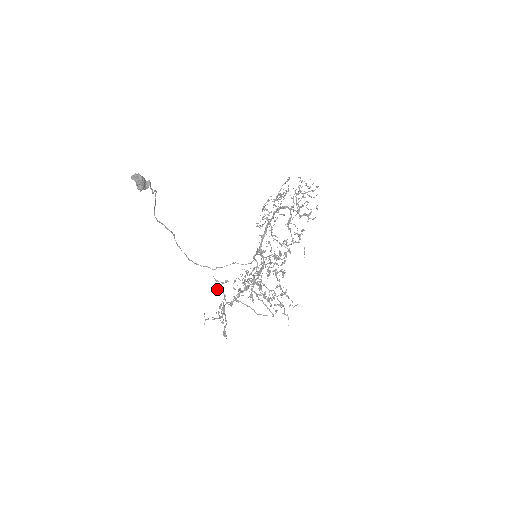
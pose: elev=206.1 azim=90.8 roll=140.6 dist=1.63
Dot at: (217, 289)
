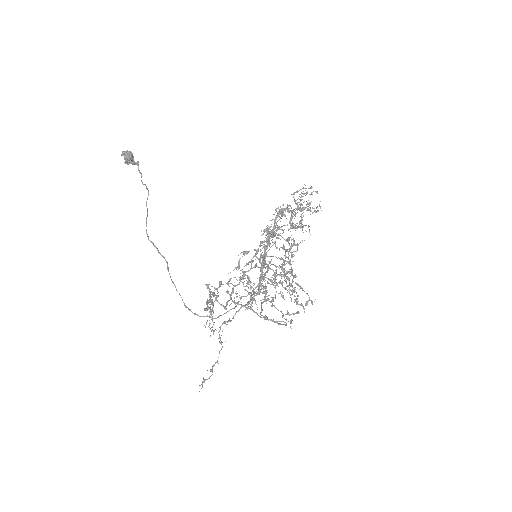
Dot at: (207, 287)
